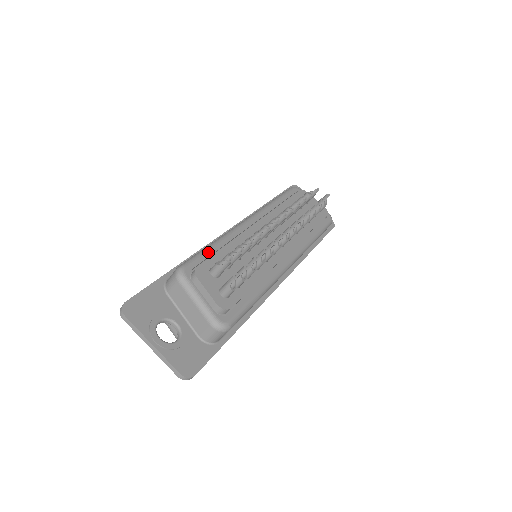
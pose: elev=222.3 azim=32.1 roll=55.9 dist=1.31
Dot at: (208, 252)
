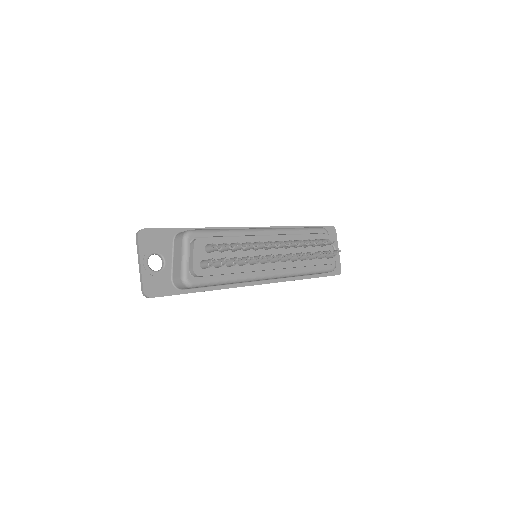
Dot at: (216, 233)
